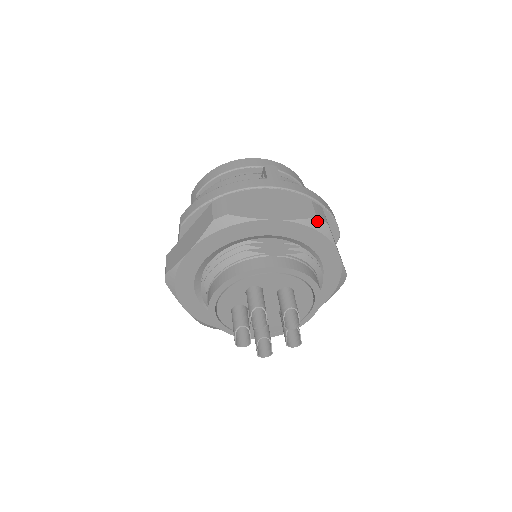
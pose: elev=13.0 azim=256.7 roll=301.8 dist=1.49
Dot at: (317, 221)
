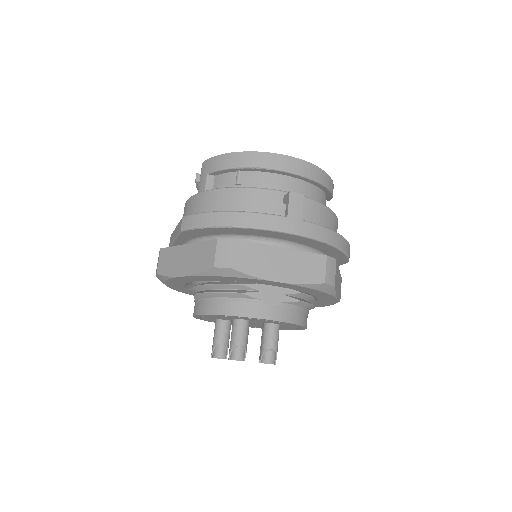
Dot at: (324, 285)
